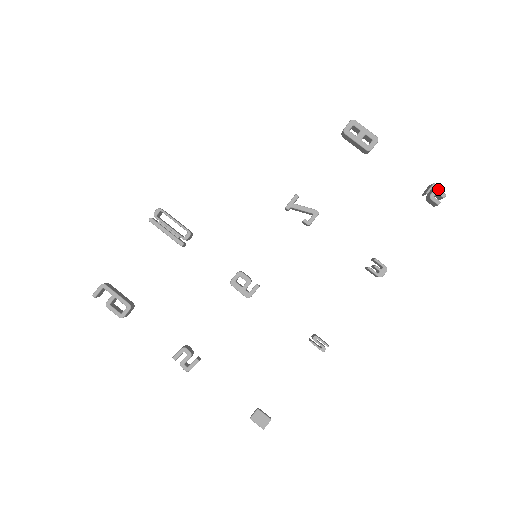
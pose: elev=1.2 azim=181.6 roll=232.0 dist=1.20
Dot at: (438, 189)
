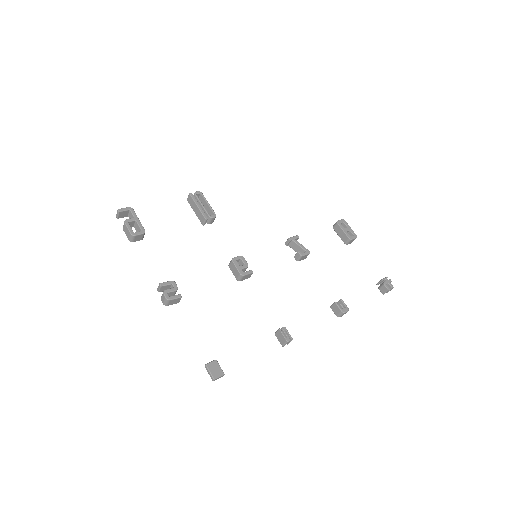
Dot at: (389, 281)
